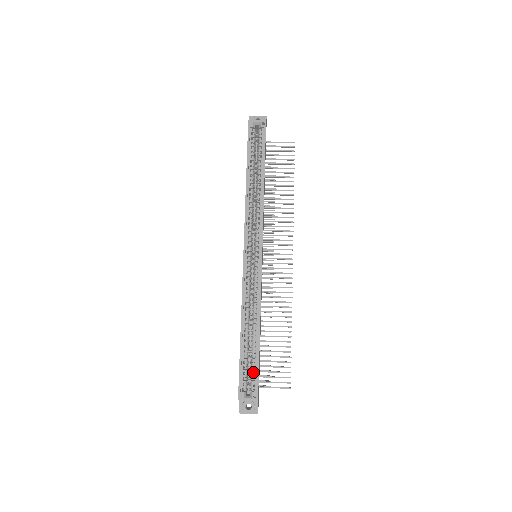
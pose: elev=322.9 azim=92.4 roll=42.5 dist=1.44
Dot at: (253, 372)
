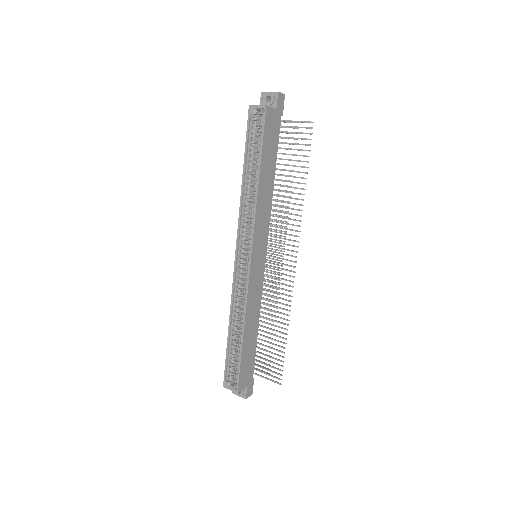
Dot at: occluded
